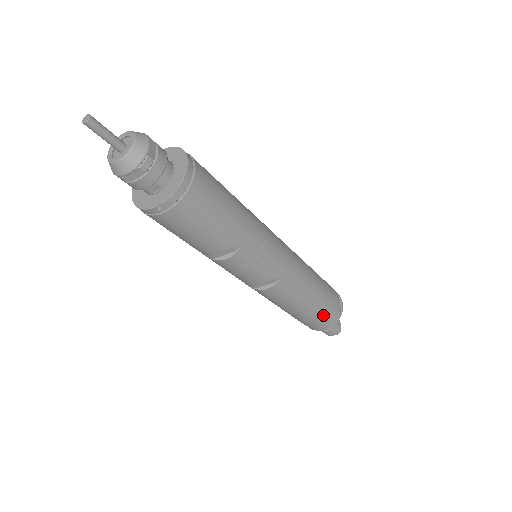
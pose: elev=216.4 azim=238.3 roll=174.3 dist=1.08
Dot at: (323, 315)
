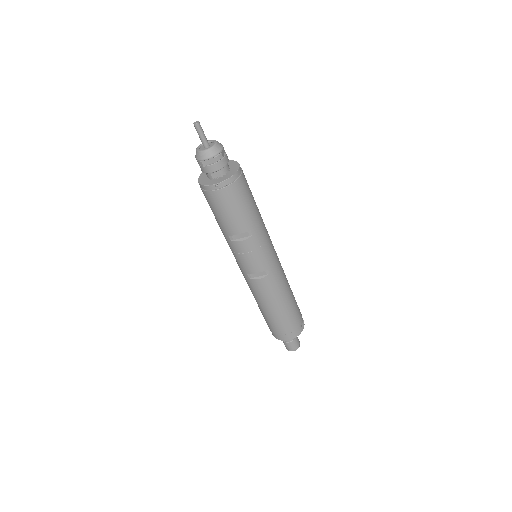
Dot at: (290, 323)
